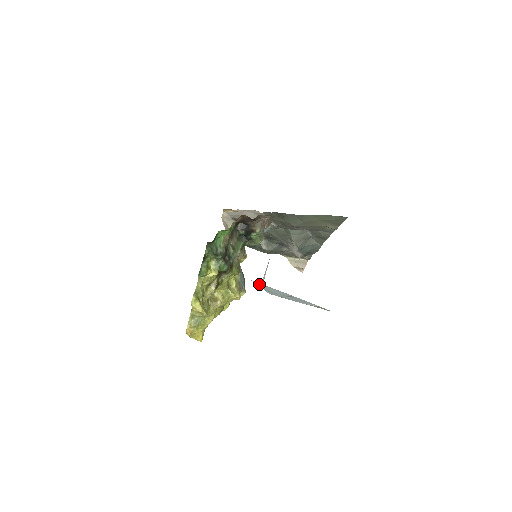
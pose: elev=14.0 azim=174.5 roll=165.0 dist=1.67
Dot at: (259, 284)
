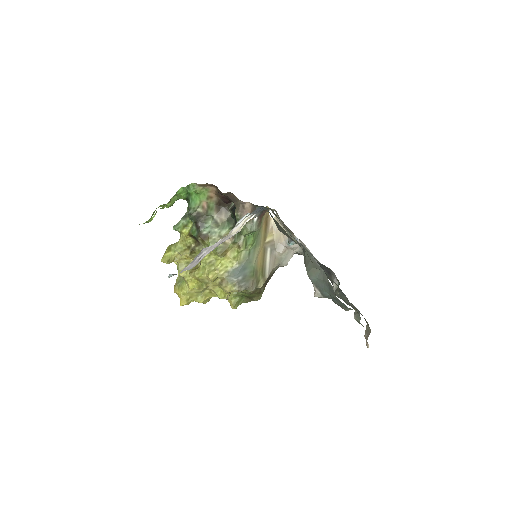
Dot at: occluded
